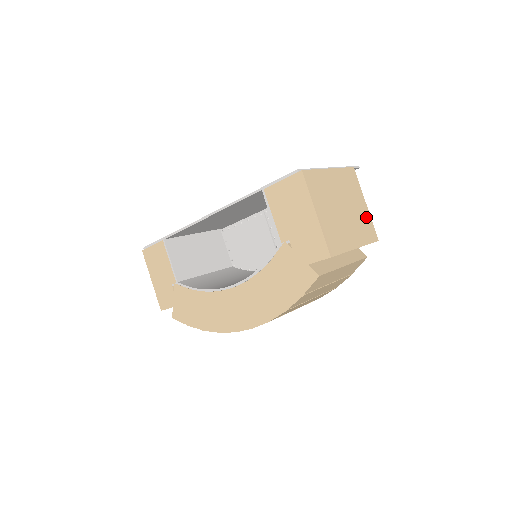
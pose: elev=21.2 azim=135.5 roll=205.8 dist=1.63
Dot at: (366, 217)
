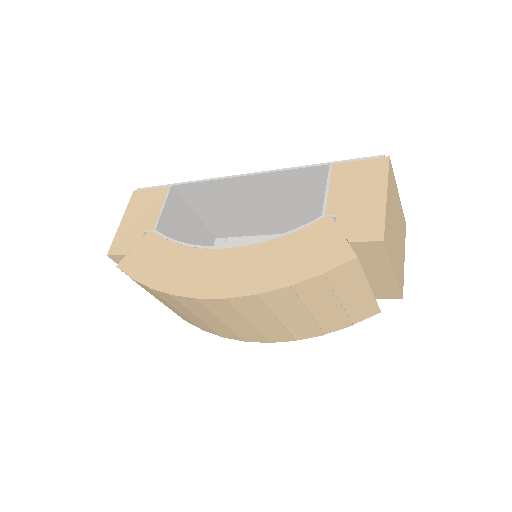
Dot at: (402, 267)
